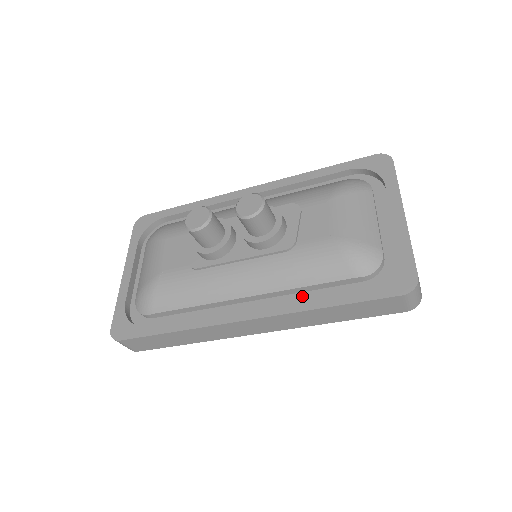
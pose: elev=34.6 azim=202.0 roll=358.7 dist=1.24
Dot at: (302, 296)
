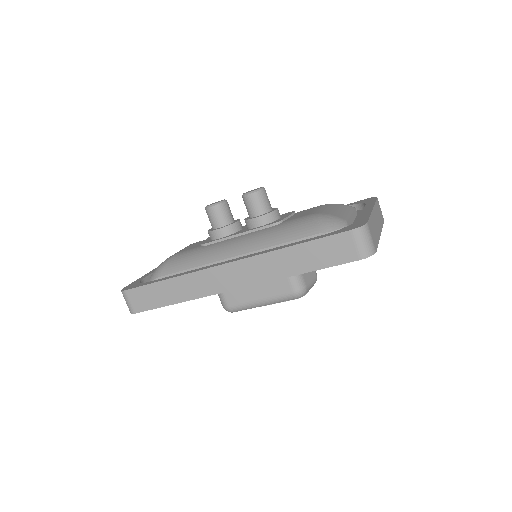
Dot at: occluded
